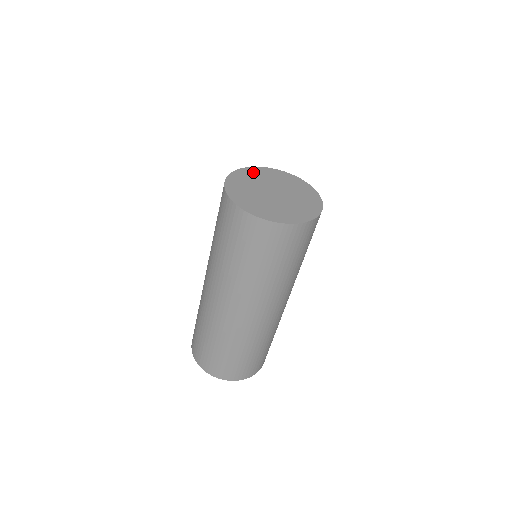
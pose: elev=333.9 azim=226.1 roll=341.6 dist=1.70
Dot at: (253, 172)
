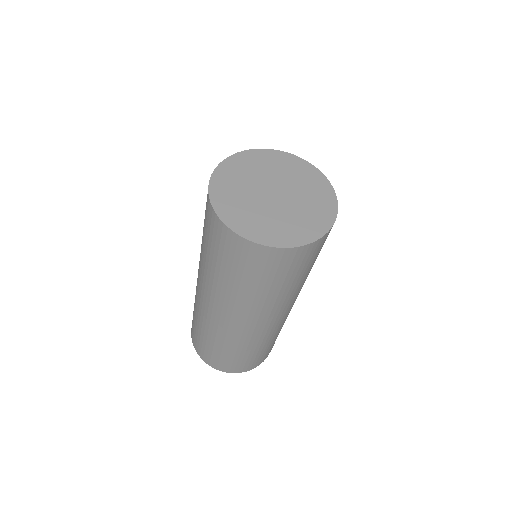
Dot at: (274, 158)
